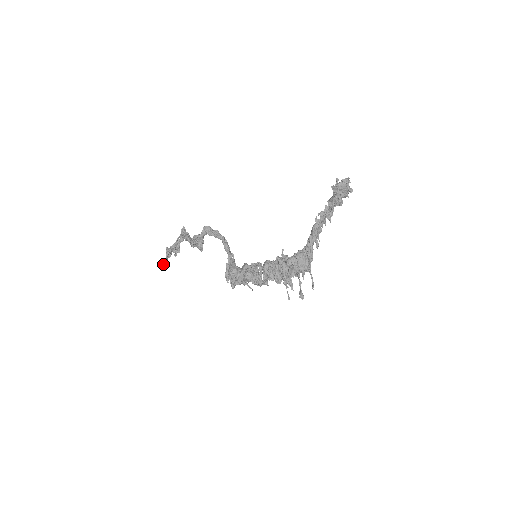
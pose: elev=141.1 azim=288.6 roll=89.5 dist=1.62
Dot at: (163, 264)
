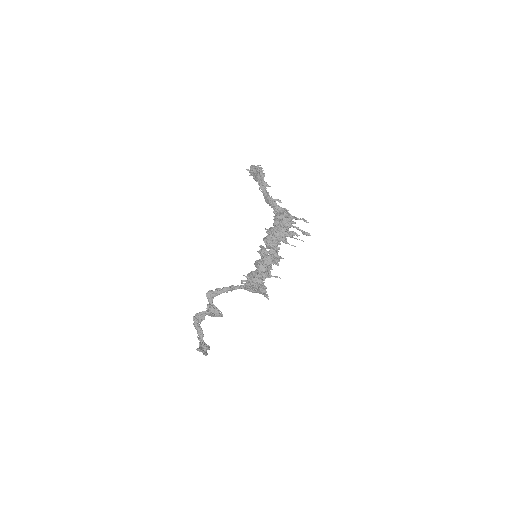
Dot at: (206, 353)
